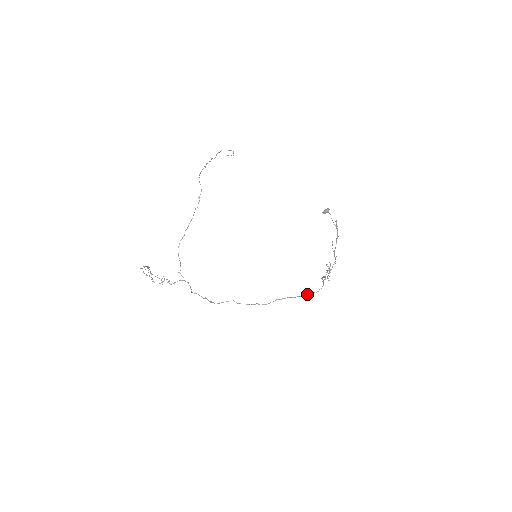
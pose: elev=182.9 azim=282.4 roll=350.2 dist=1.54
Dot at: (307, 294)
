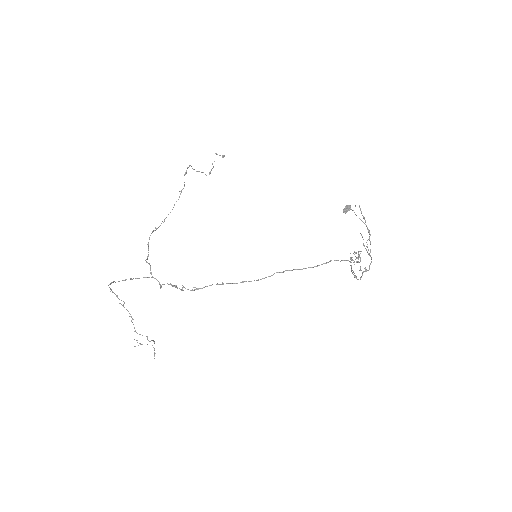
Dot at: occluded
